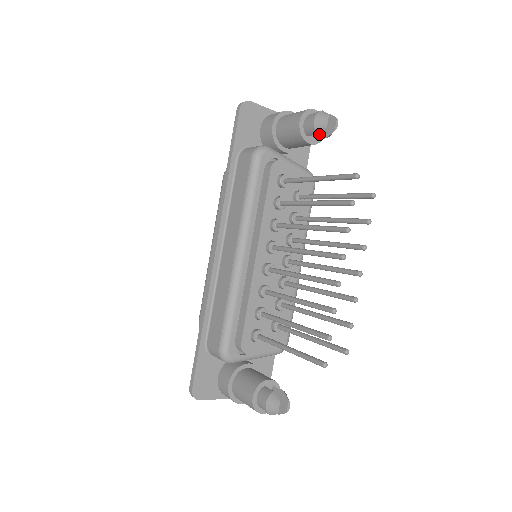
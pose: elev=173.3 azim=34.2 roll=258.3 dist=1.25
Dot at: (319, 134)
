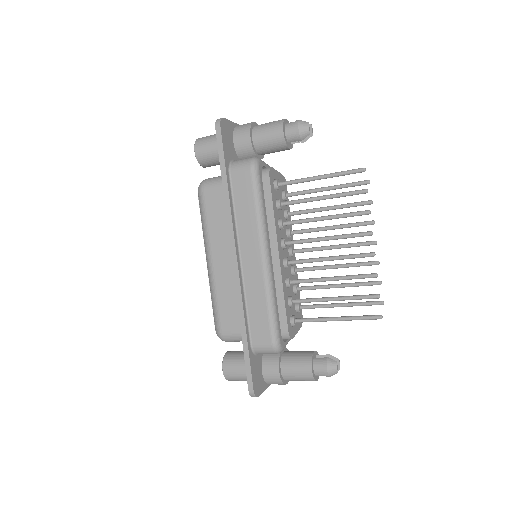
Dot at: occluded
